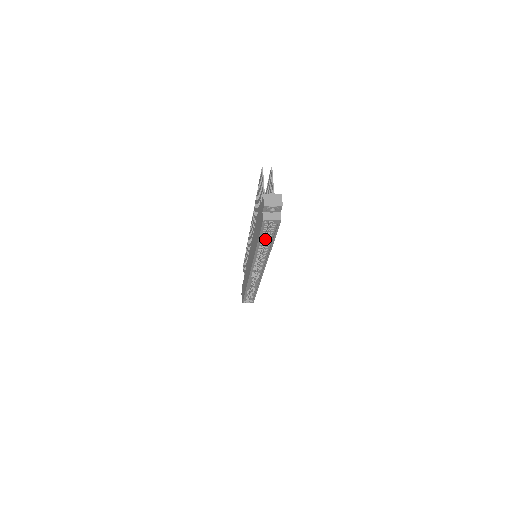
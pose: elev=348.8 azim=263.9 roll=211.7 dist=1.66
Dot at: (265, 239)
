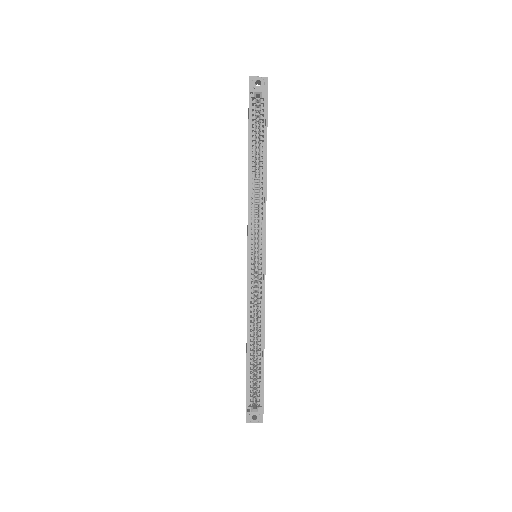
Dot at: (258, 159)
